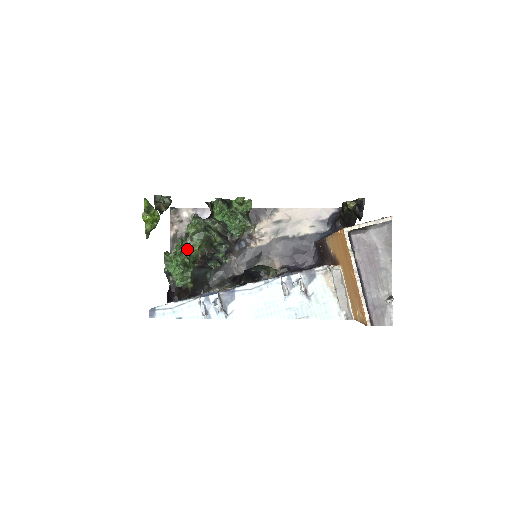
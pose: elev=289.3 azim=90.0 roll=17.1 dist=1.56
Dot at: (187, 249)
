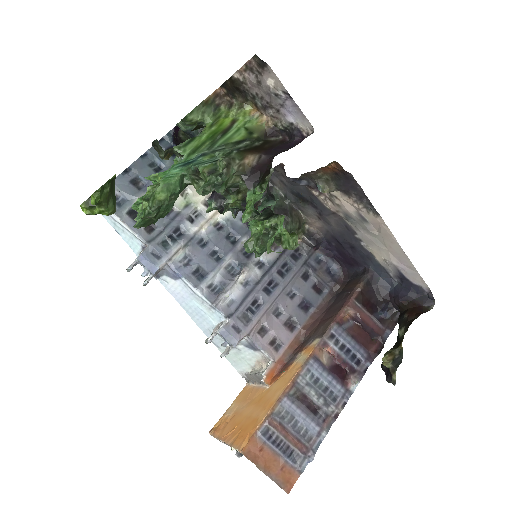
Dot at: (177, 193)
